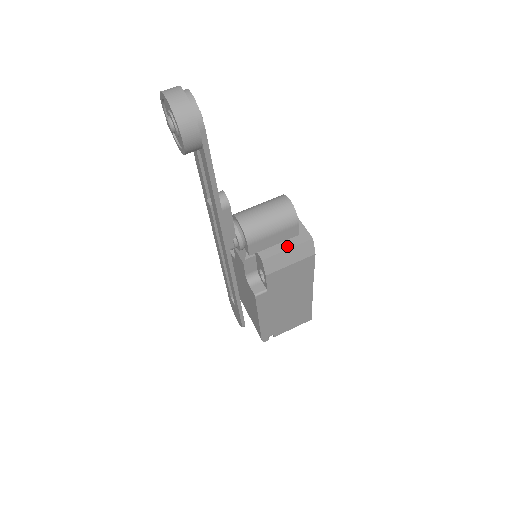
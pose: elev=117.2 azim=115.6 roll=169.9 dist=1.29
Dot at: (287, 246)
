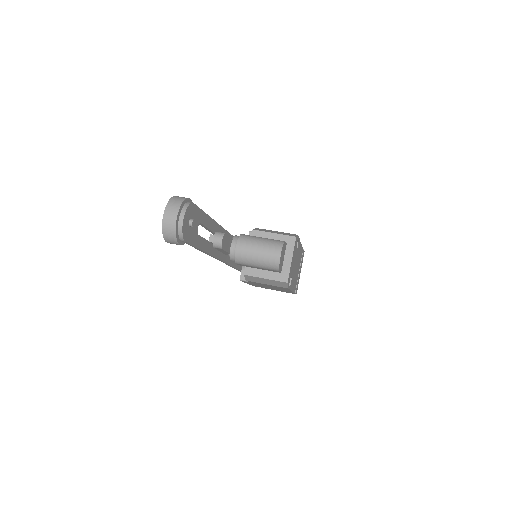
Dot at: (267, 276)
